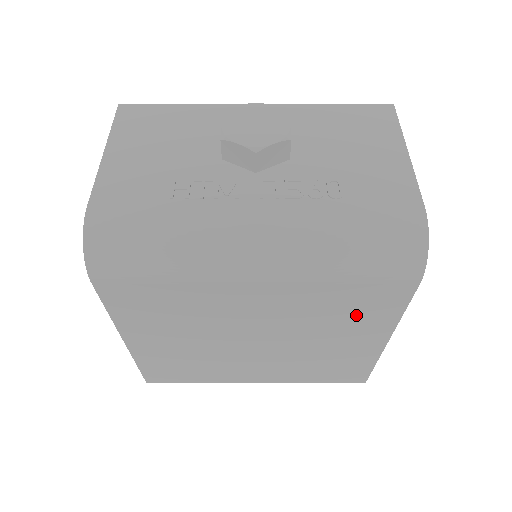
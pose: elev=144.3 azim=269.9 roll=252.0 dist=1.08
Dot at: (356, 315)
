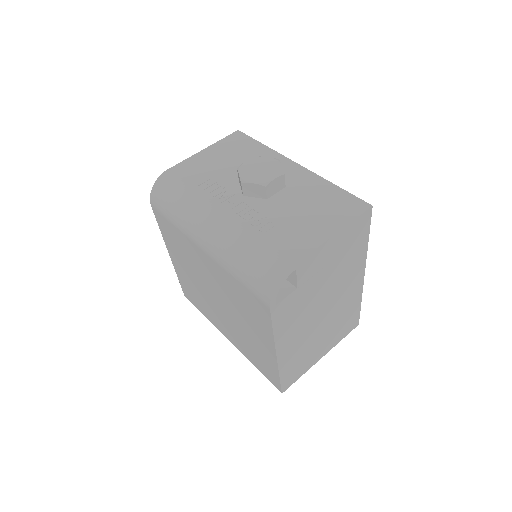
Dot at: (252, 314)
